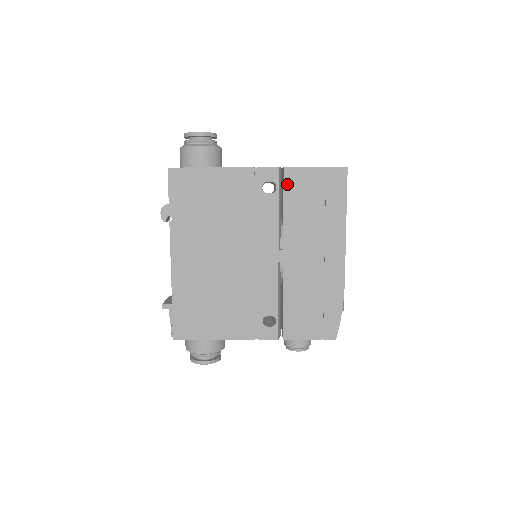
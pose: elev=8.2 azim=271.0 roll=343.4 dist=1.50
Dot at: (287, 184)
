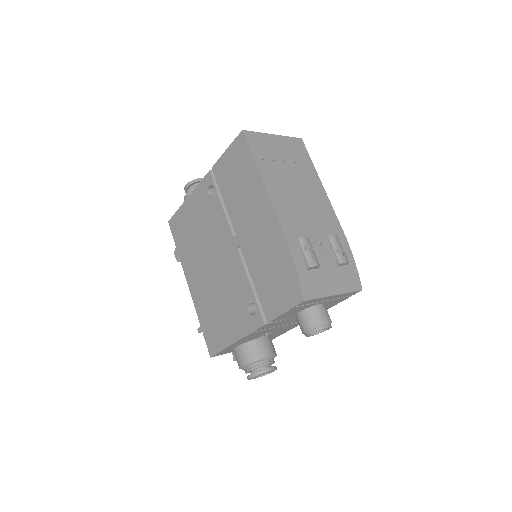
Dot at: (218, 179)
